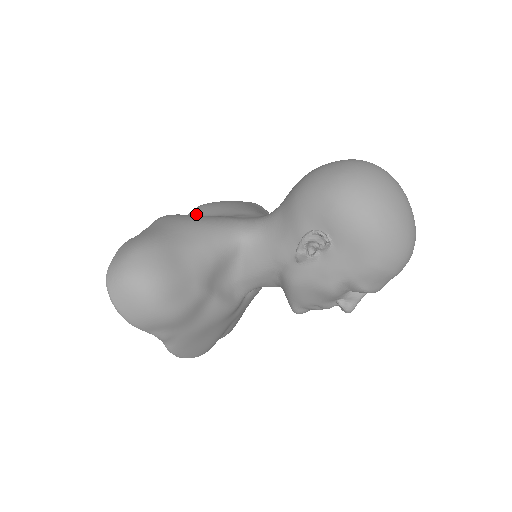
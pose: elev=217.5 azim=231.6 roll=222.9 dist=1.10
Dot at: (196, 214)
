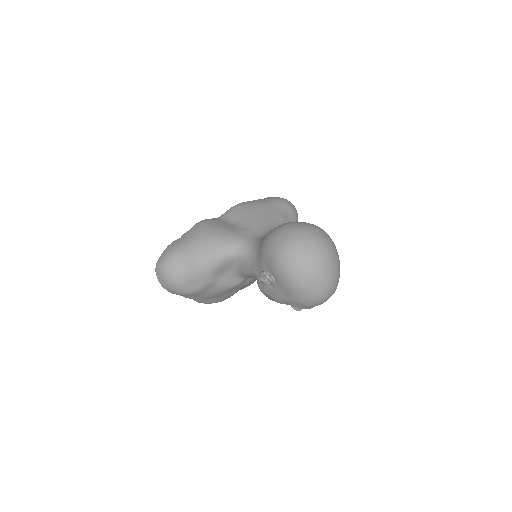
Dot at: (227, 216)
